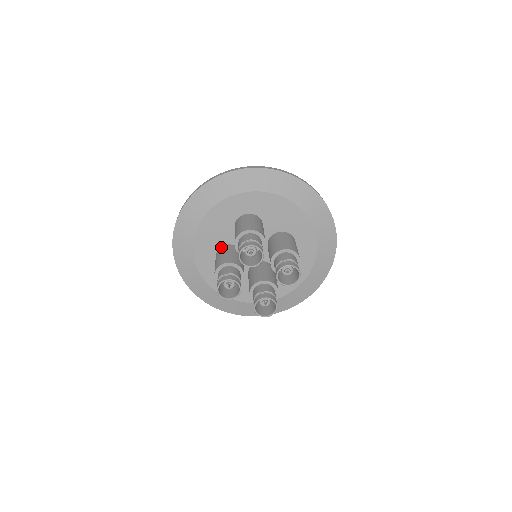
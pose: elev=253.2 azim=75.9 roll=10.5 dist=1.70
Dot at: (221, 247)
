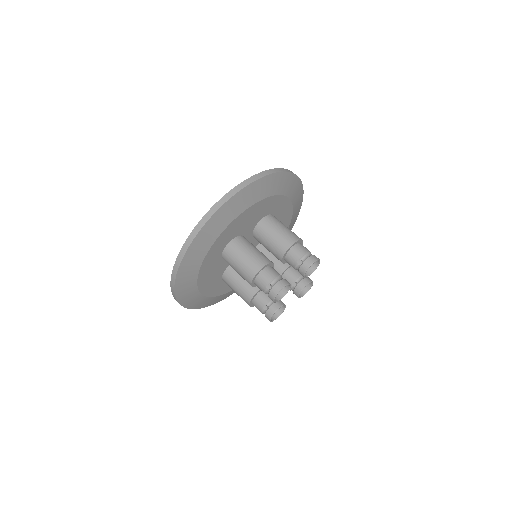
Dot at: (224, 275)
